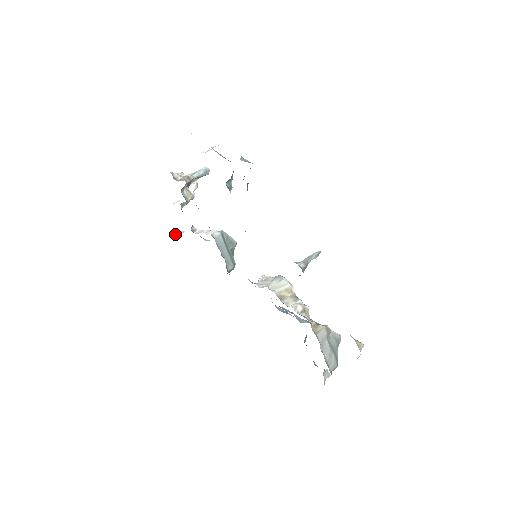
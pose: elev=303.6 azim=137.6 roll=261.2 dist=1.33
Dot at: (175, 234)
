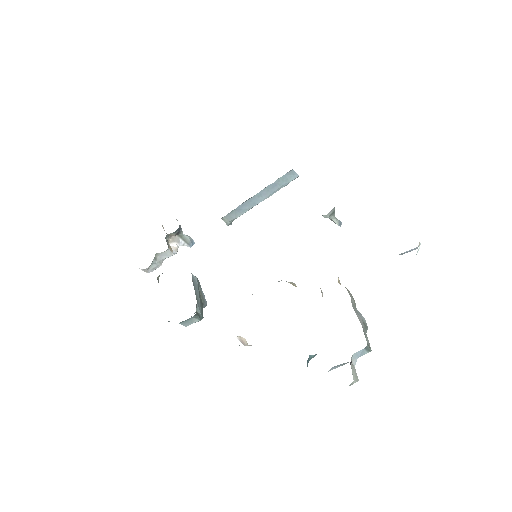
Dot at: occluded
